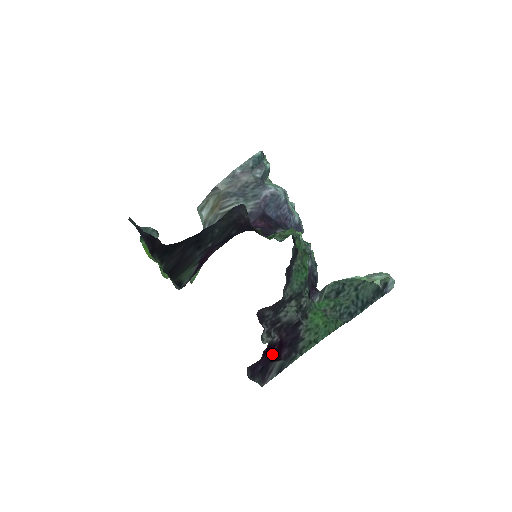
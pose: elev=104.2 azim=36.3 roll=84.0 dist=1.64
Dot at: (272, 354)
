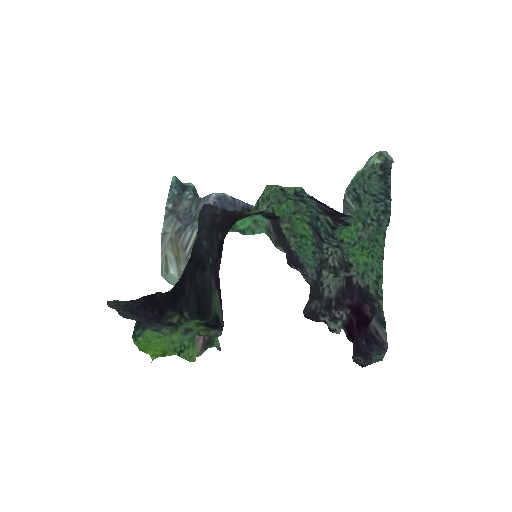
Dot at: (358, 326)
